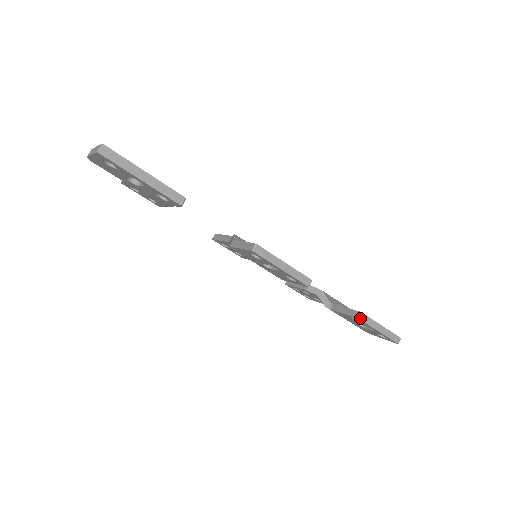
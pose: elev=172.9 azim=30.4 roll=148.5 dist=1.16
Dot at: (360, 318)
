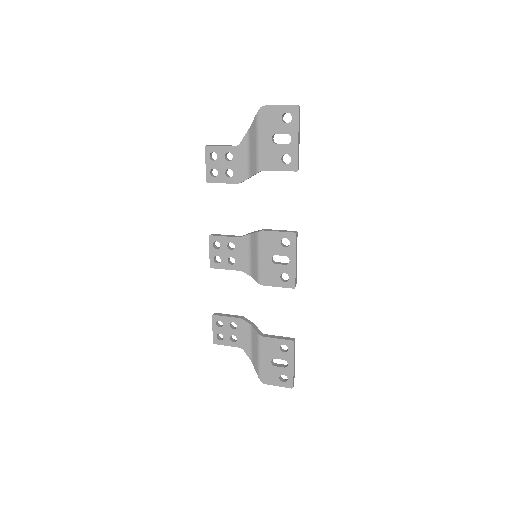
Dot at: (294, 342)
